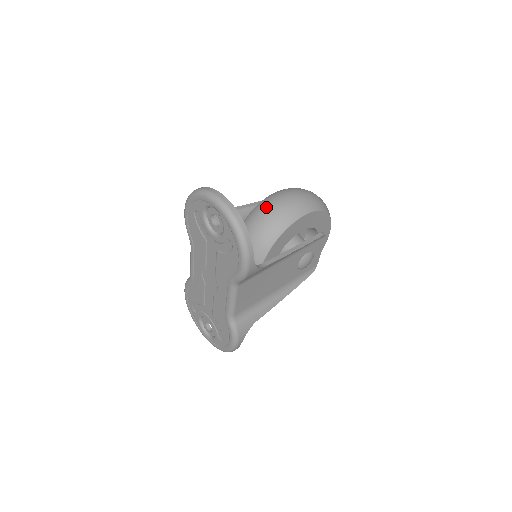
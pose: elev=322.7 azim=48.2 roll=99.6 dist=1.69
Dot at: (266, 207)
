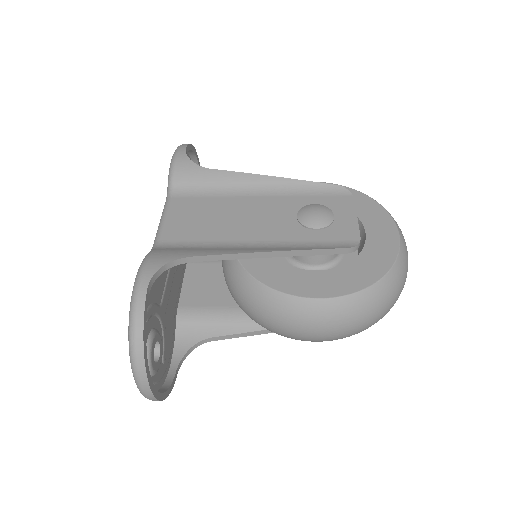
Dot at: occluded
